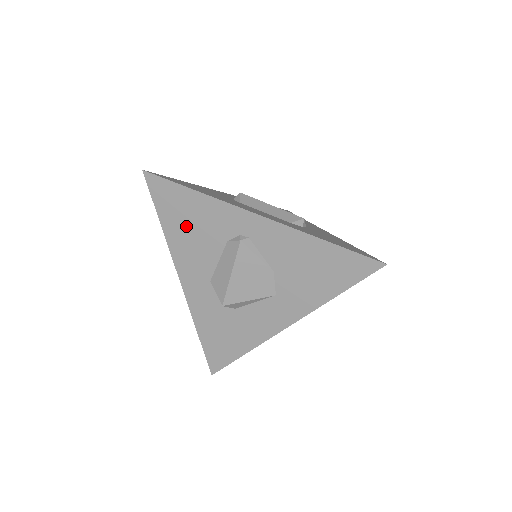
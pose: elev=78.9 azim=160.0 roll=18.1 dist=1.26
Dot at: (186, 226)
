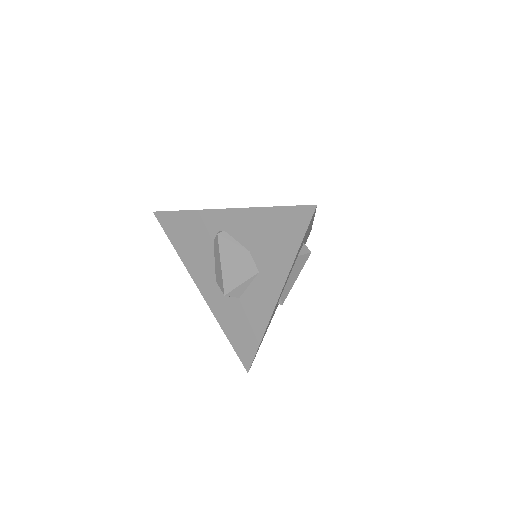
Dot at: (187, 241)
